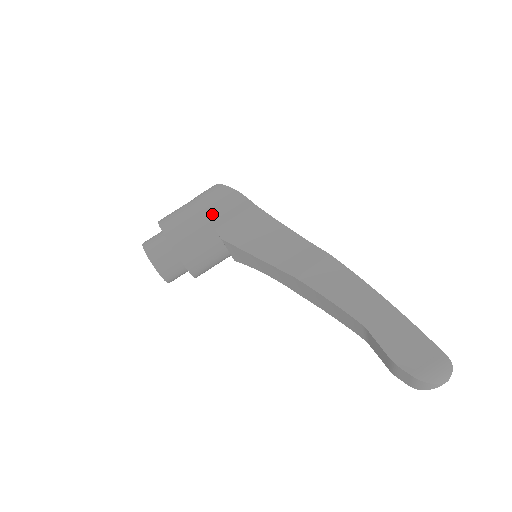
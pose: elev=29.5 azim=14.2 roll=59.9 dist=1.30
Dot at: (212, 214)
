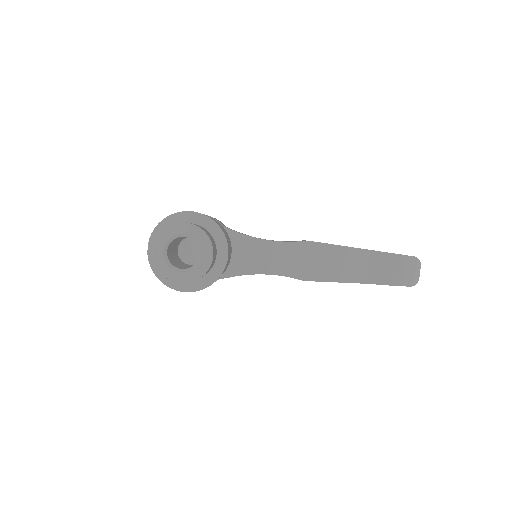
Dot at: (212, 217)
